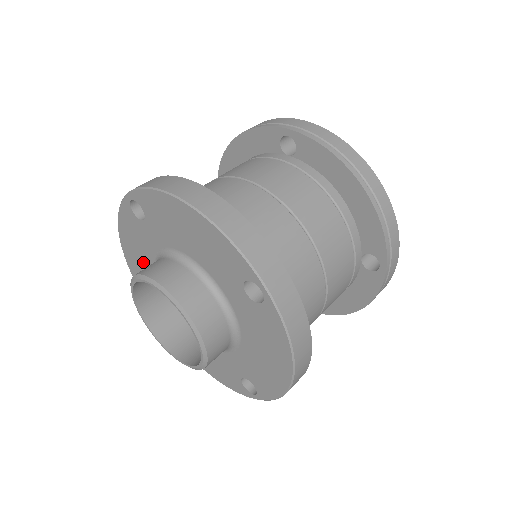
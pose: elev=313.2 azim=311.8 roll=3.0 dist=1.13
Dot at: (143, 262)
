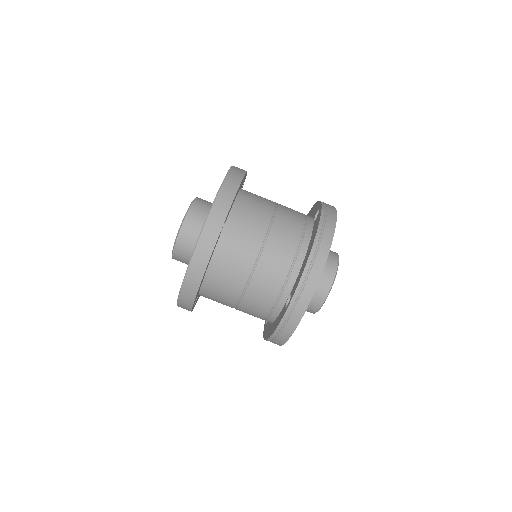
Dot at: occluded
